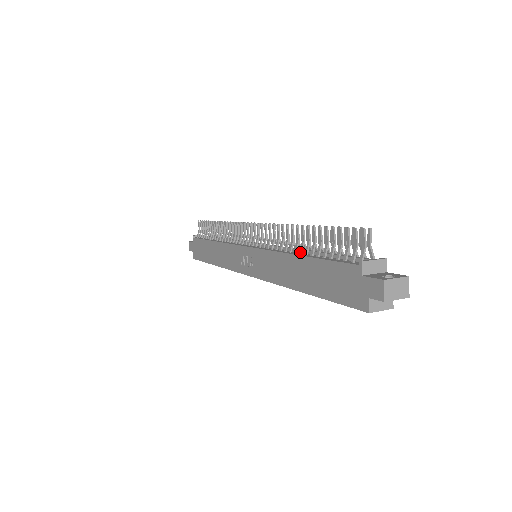
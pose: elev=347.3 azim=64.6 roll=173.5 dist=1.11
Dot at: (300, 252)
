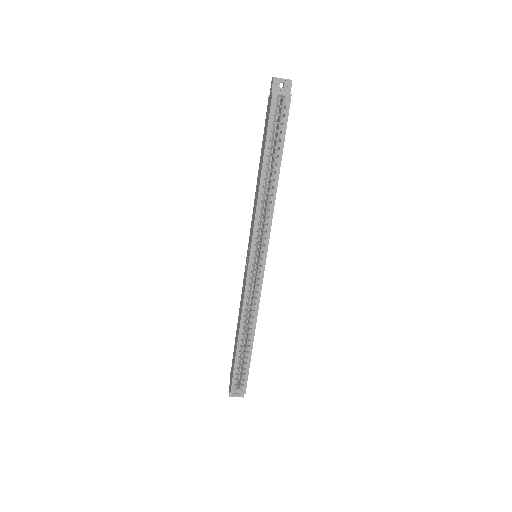
Dot at: occluded
